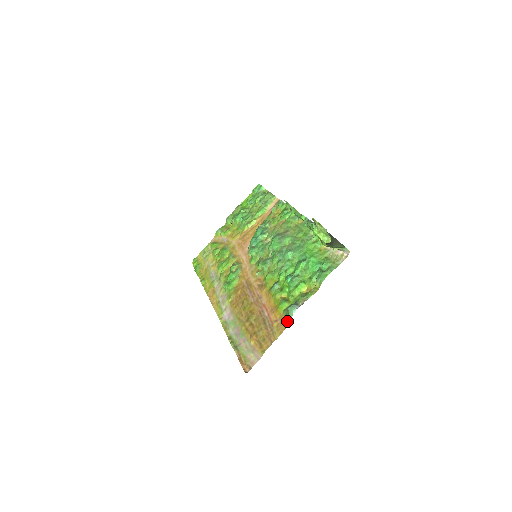
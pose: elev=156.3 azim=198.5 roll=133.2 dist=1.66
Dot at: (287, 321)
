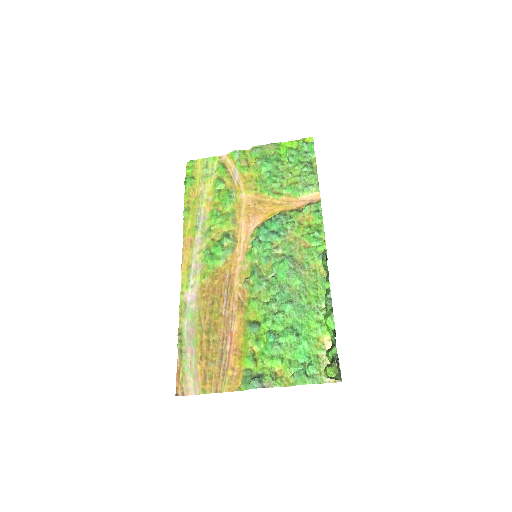
Dot at: (242, 386)
